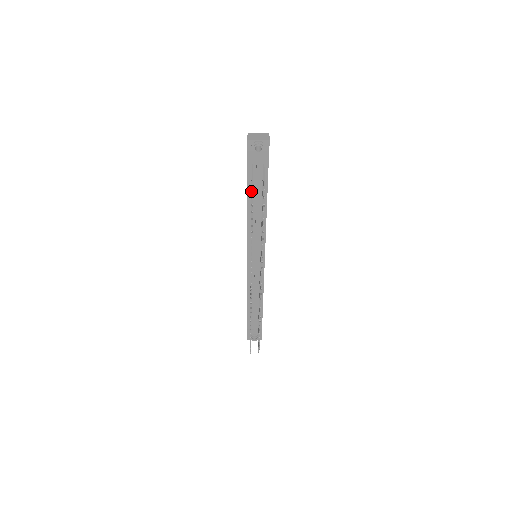
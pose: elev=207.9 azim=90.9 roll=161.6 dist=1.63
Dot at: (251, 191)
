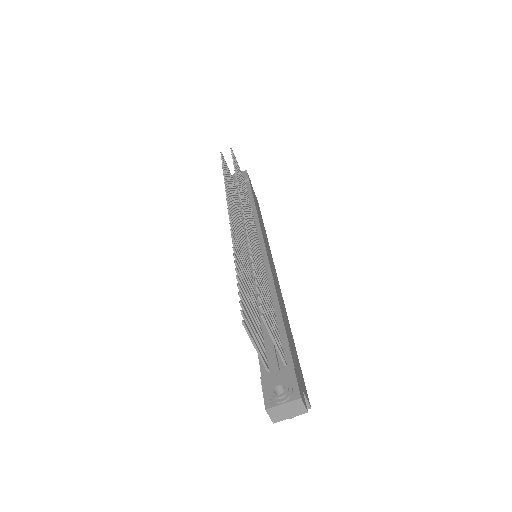
Dot at: occluded
